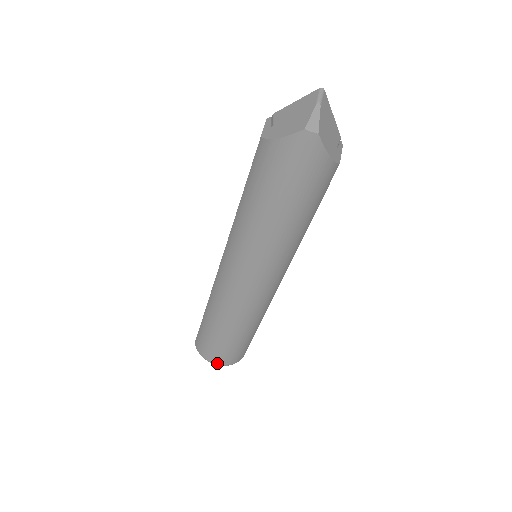
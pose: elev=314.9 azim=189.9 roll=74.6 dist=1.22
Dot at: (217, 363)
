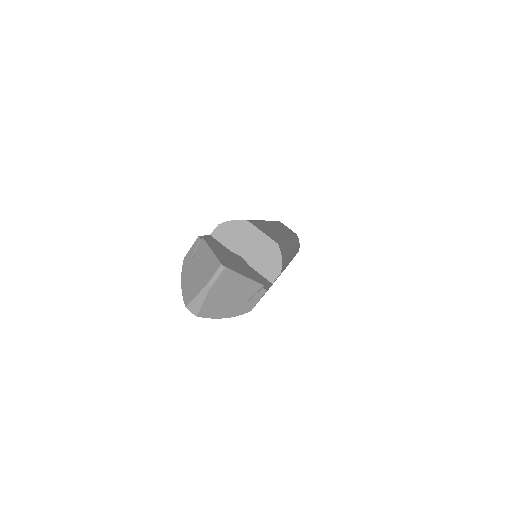
Dot at: occluded
